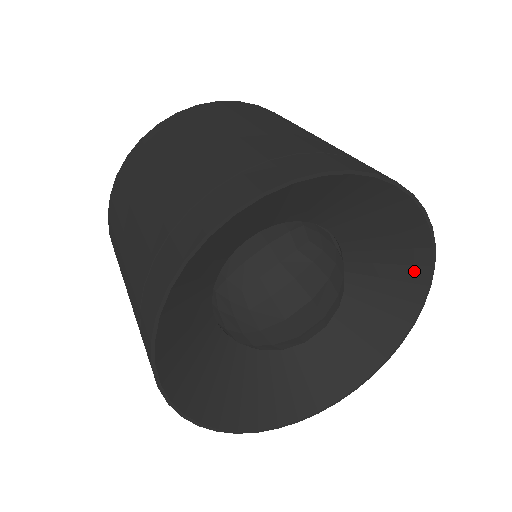
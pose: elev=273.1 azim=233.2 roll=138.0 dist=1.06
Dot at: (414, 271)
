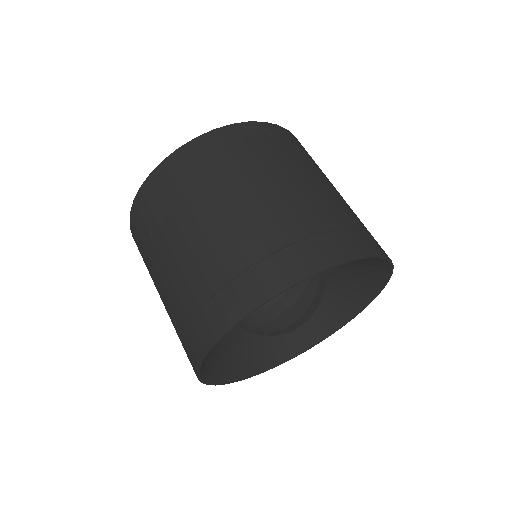
Dot at: (377, 275)
